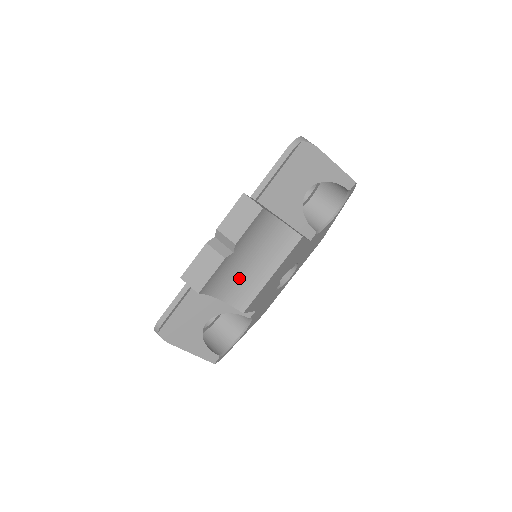
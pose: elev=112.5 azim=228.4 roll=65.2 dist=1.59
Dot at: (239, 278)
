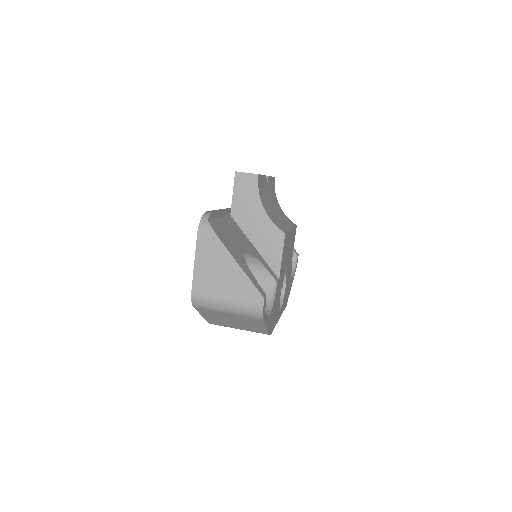
Dot at: (271, 212)
